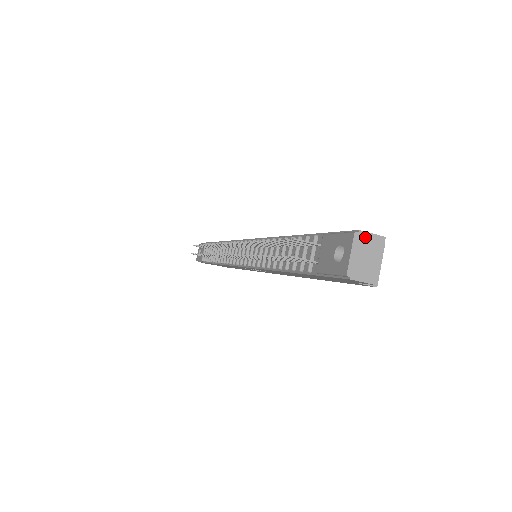
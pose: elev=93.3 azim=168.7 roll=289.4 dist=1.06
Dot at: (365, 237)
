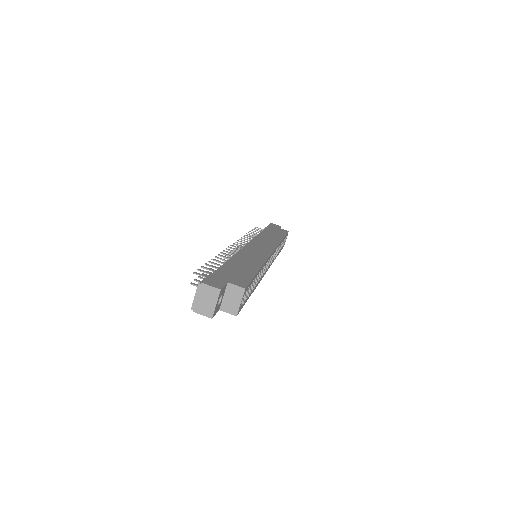
Dot at: (205, 288)
